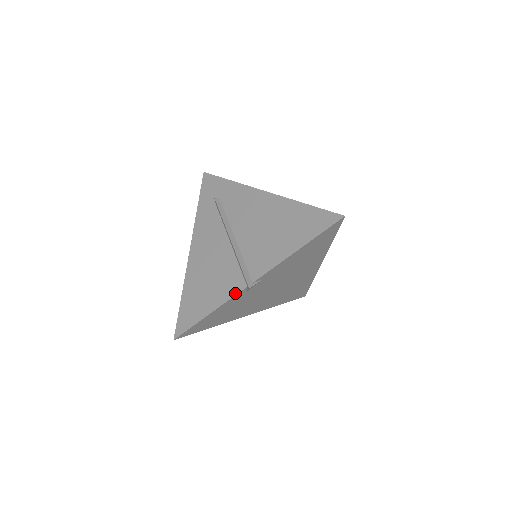
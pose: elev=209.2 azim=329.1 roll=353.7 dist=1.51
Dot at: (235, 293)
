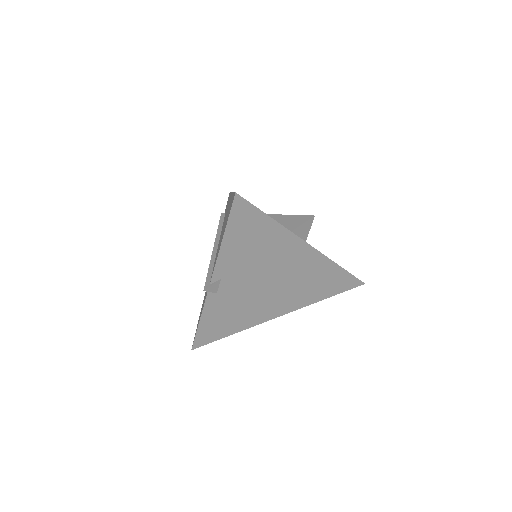
Dot at: (205, 298)
